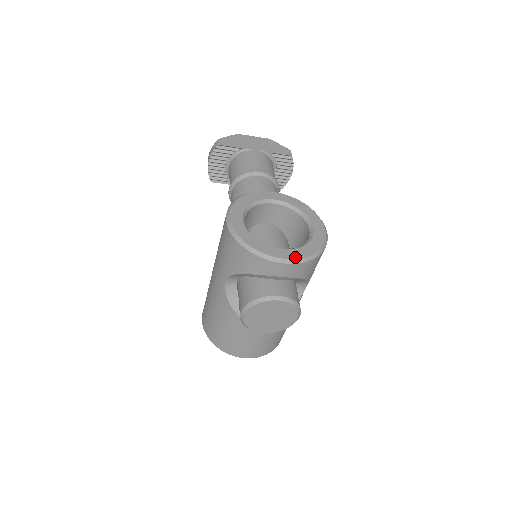
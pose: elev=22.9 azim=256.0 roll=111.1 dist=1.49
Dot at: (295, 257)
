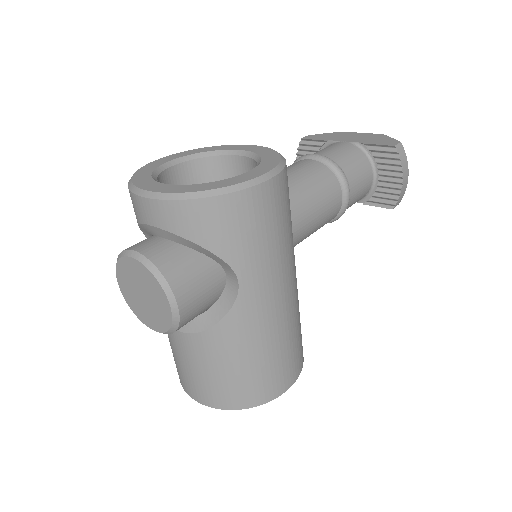
Dot at: (162, 191)
